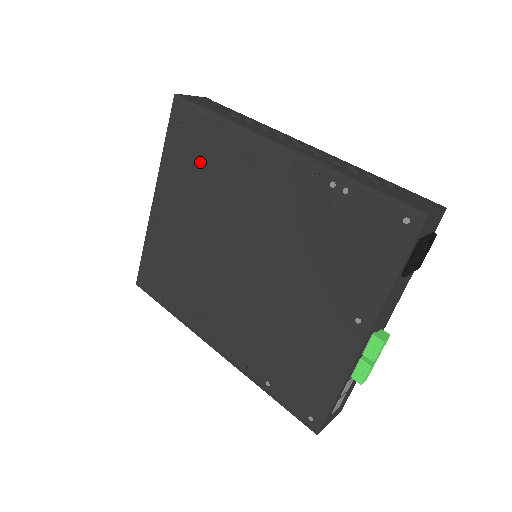
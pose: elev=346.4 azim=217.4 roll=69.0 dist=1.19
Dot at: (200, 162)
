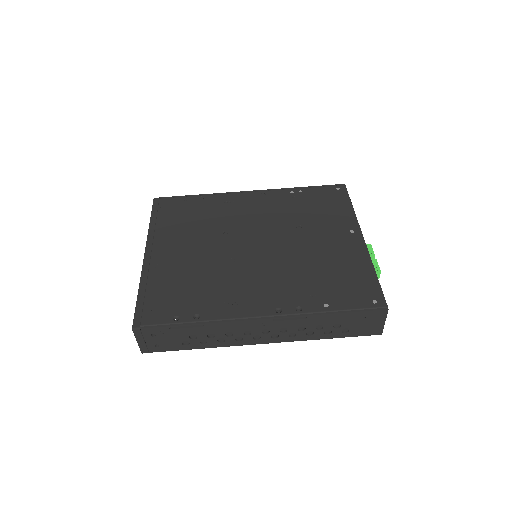
Dot at: (190, 217)
